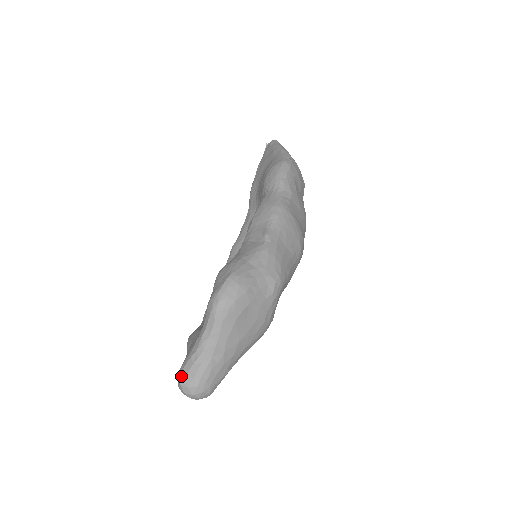
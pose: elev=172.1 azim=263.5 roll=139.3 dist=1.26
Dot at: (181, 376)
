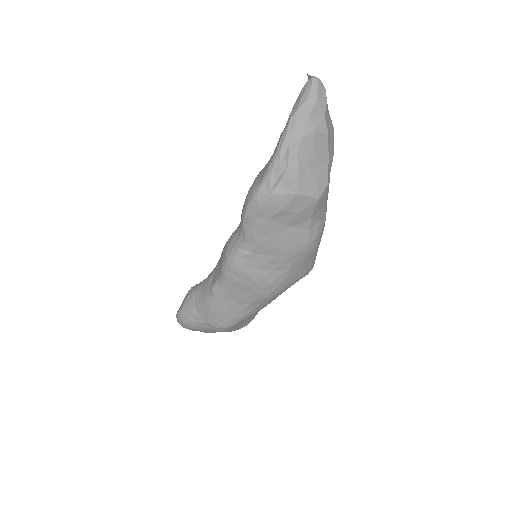
Dot at: occluded
